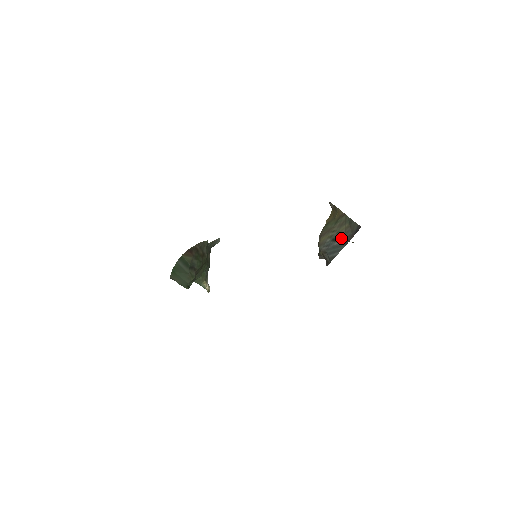
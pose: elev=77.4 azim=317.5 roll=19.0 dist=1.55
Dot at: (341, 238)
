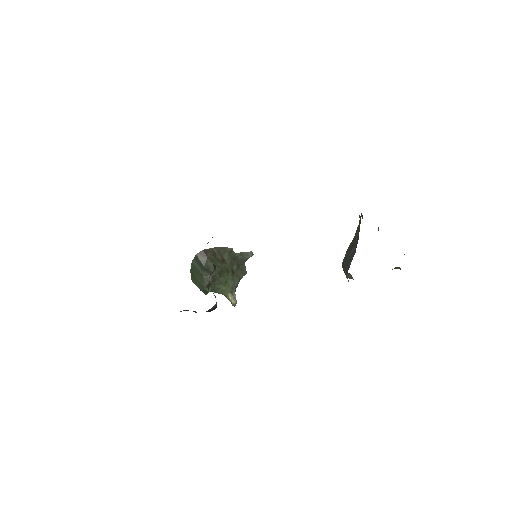
Dot at: (354, 244)
